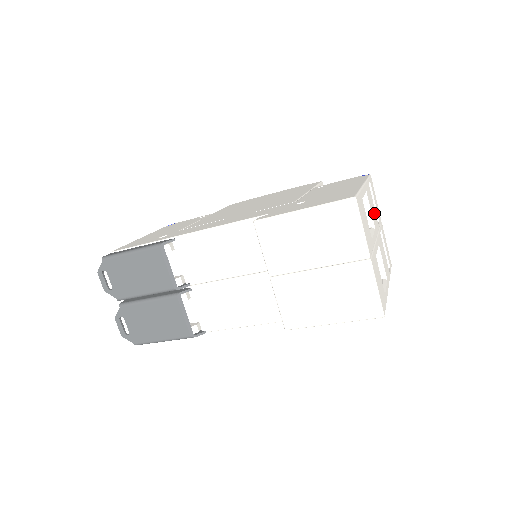
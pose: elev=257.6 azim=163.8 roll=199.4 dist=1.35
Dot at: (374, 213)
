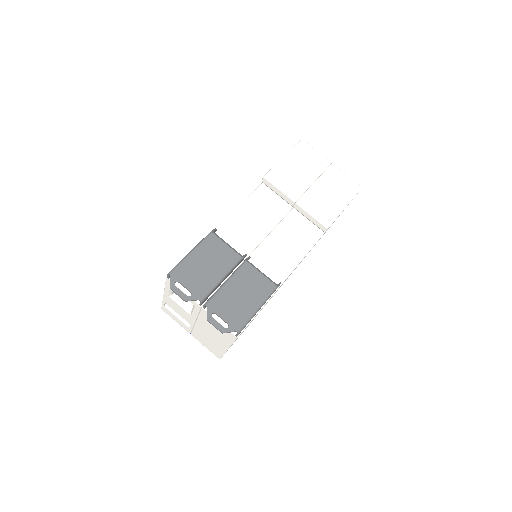
Dot at: occluded
